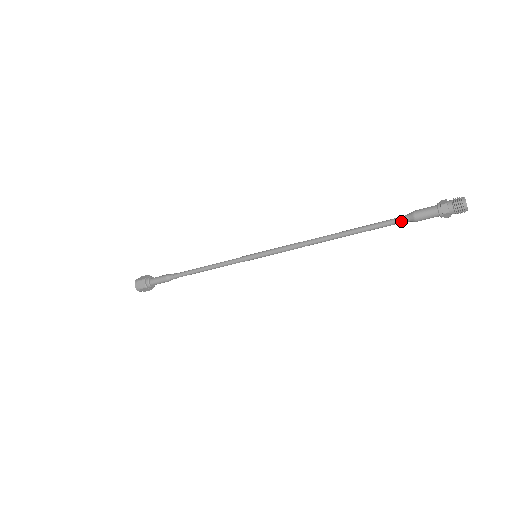
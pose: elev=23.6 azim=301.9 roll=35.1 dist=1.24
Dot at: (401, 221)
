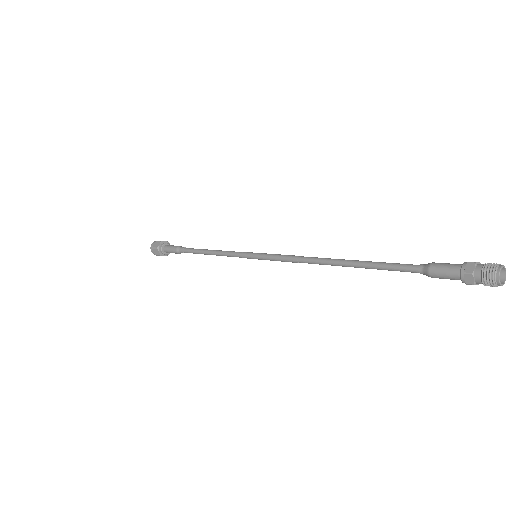
Dot at: (413, 268)
